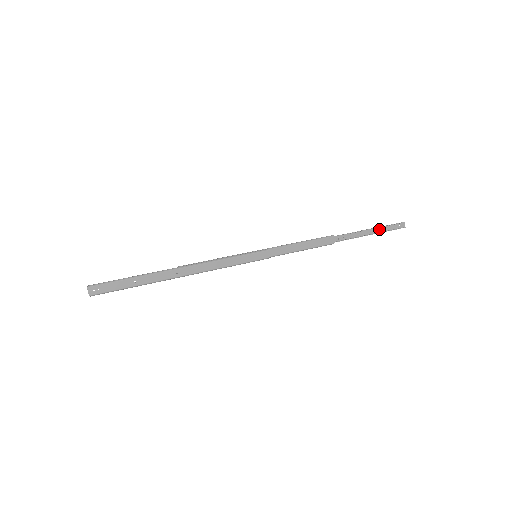
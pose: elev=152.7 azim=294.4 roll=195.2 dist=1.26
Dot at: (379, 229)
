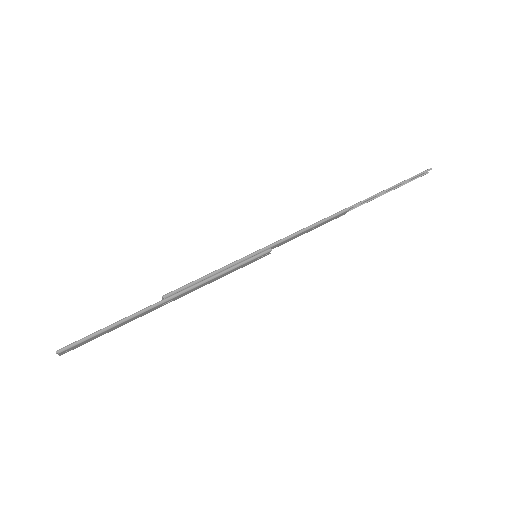
Dot at: (400, 183)
